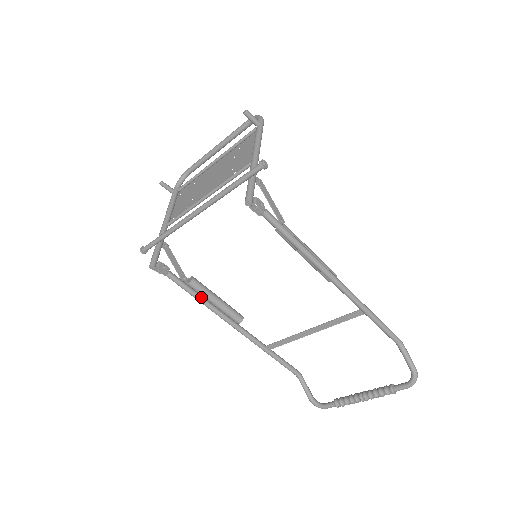
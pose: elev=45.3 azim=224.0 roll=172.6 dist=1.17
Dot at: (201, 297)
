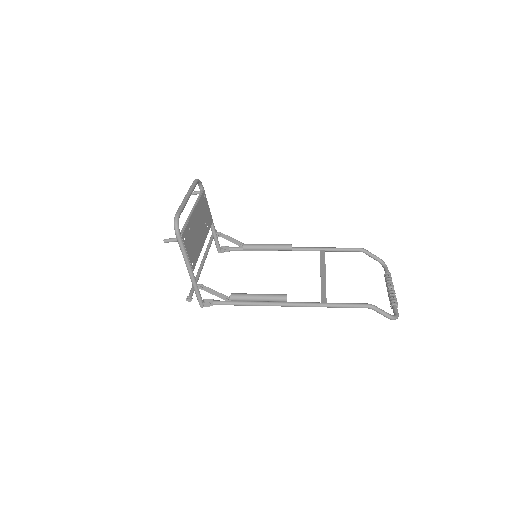
Dot at: (257, 250)
